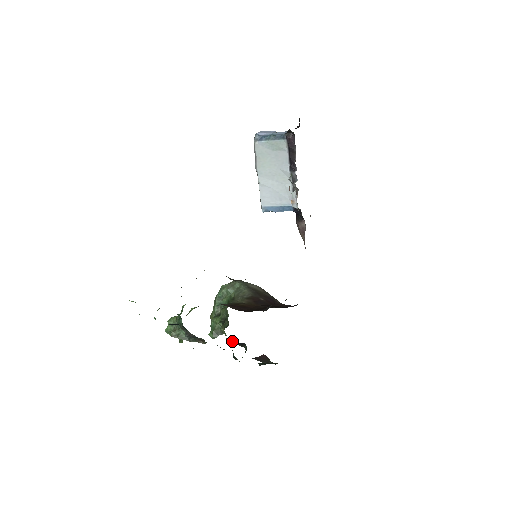
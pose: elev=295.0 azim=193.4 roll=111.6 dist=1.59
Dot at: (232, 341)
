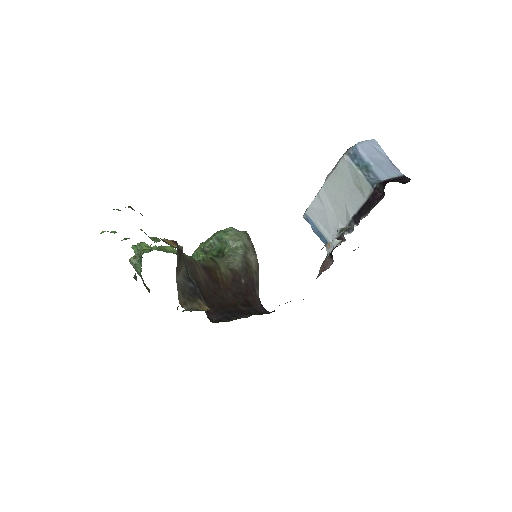
Dot at: occluded
